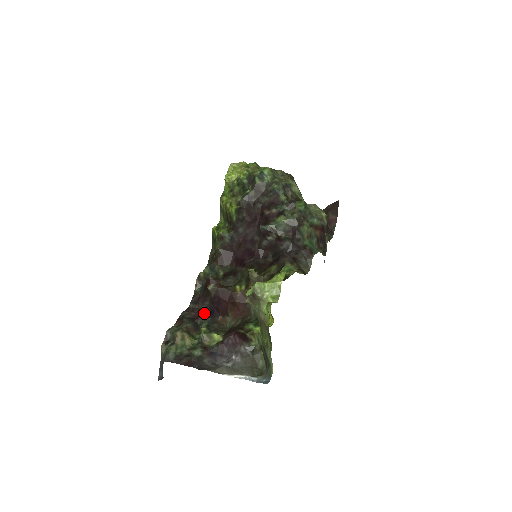
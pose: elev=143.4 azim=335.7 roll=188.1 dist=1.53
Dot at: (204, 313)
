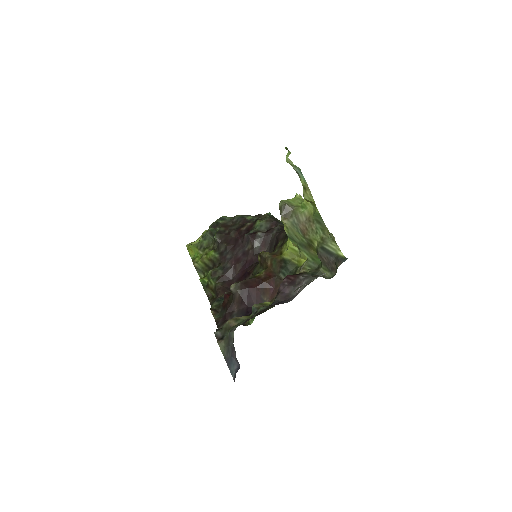
Dot at: occluded
